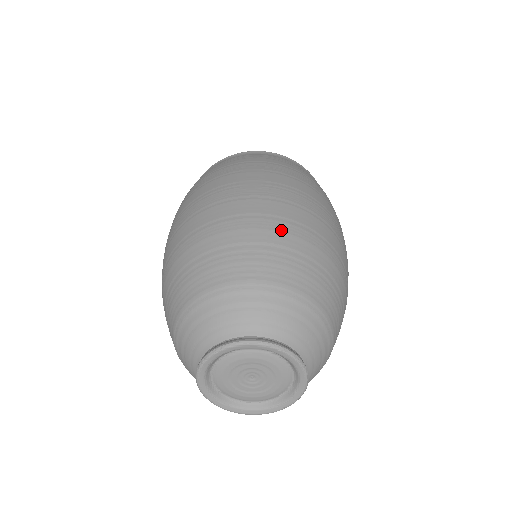
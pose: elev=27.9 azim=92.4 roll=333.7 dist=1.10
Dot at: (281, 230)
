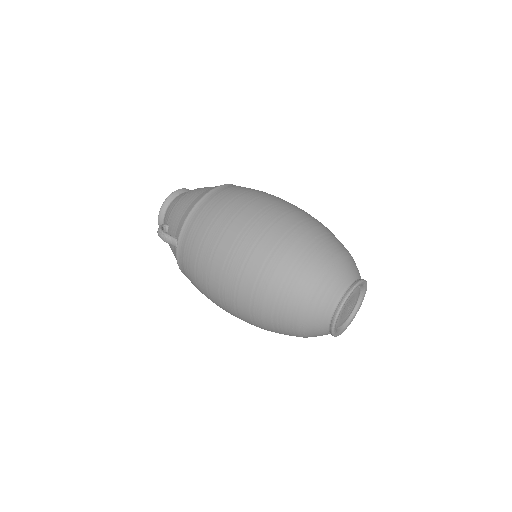
Dot at: (322, 225)
